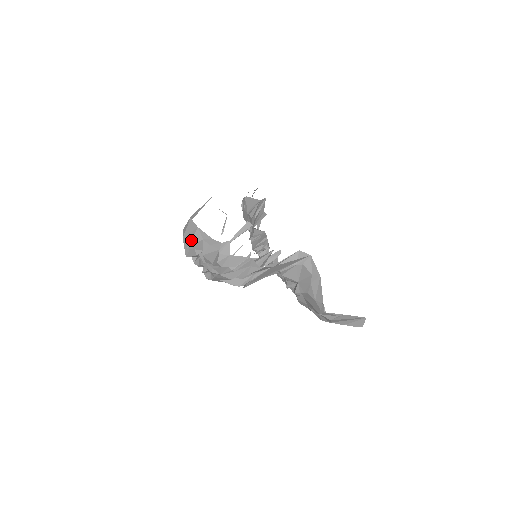
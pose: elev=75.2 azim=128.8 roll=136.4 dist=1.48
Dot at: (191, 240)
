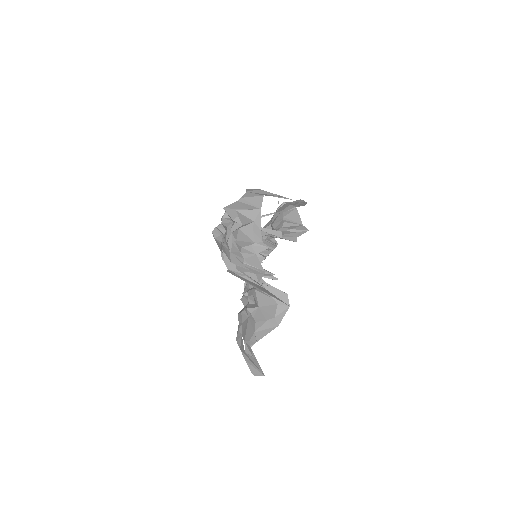
Dot at: (246, 210)
